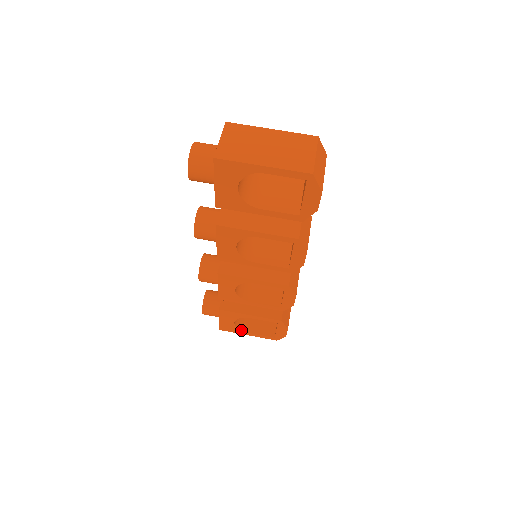
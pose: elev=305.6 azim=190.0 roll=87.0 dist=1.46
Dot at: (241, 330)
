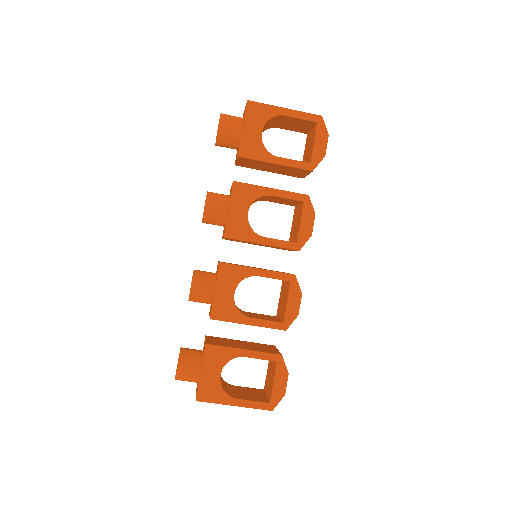
Dot at: (226, 394)
